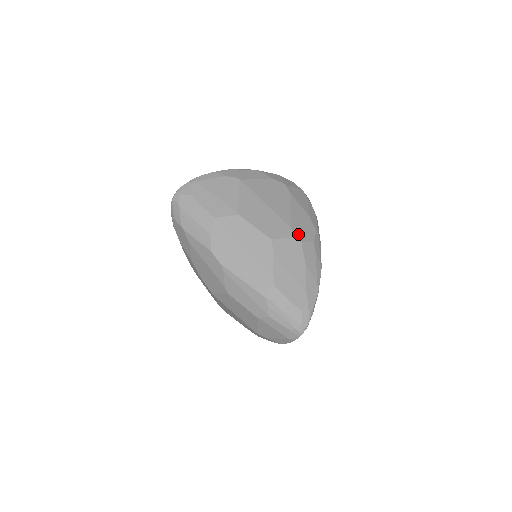
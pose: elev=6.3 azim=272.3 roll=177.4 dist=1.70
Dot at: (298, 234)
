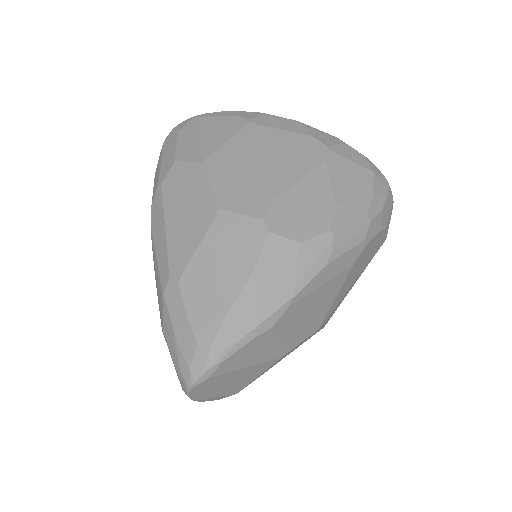
Dot at: (275, 218)
